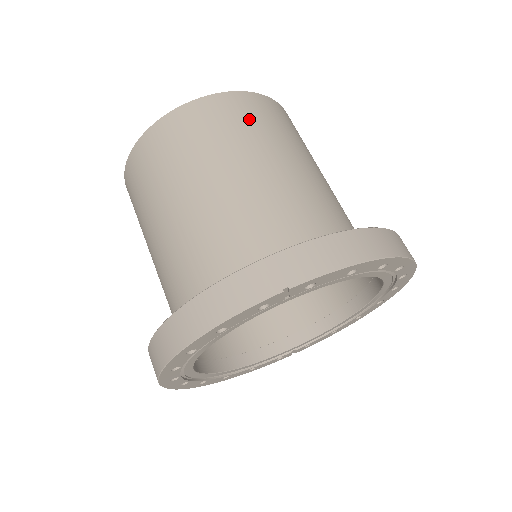
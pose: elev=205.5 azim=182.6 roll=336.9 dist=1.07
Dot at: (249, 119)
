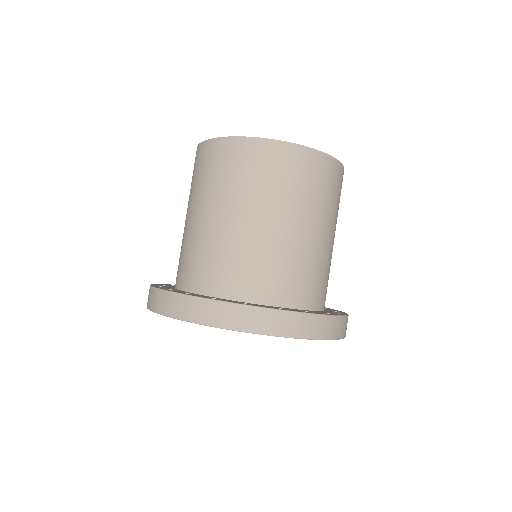
Dot at: (264, 171)
